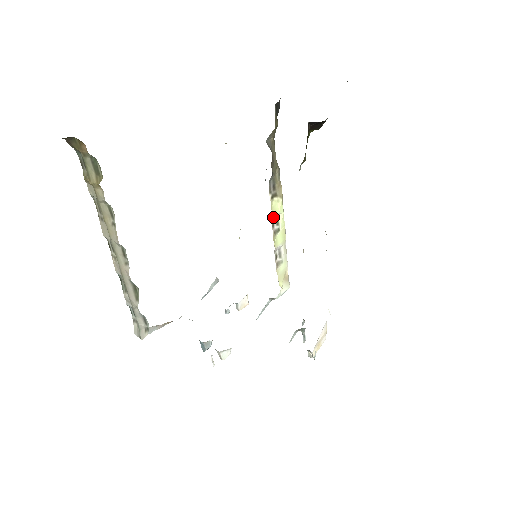
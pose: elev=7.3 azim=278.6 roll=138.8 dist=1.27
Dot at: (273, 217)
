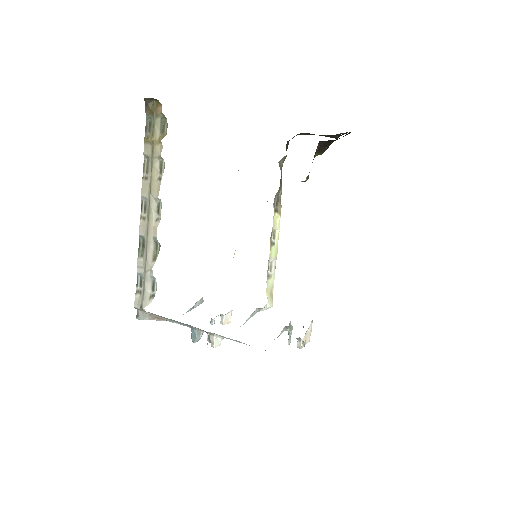
Dot at: (272, 229)
